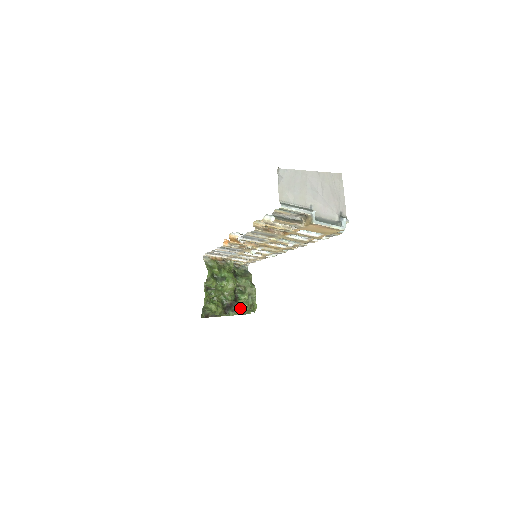
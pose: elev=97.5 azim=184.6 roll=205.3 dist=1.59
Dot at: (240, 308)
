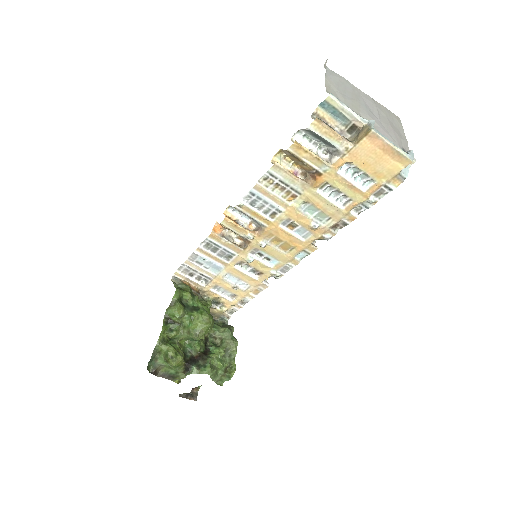
Dot at: (210, 364)
